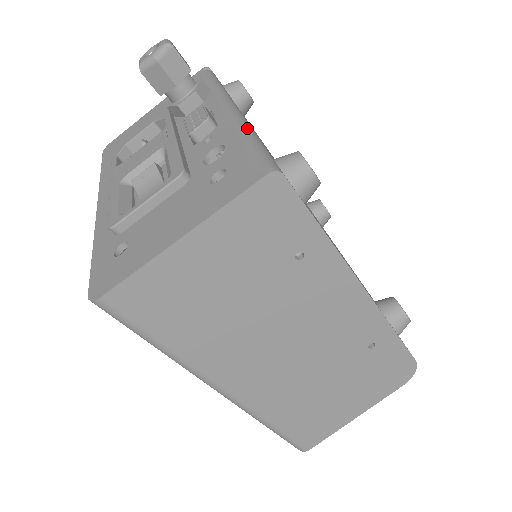
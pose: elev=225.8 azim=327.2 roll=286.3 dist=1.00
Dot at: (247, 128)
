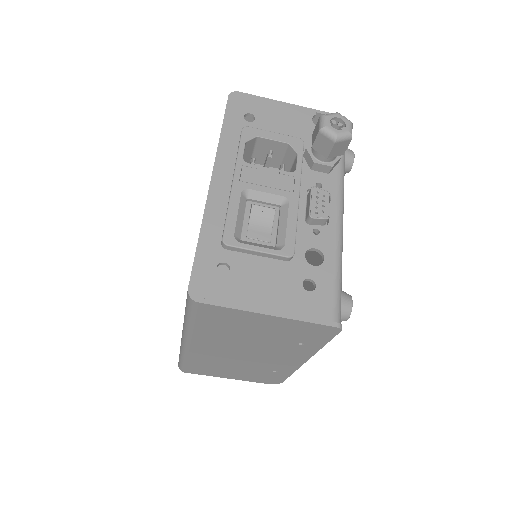
Dot at: occluded
